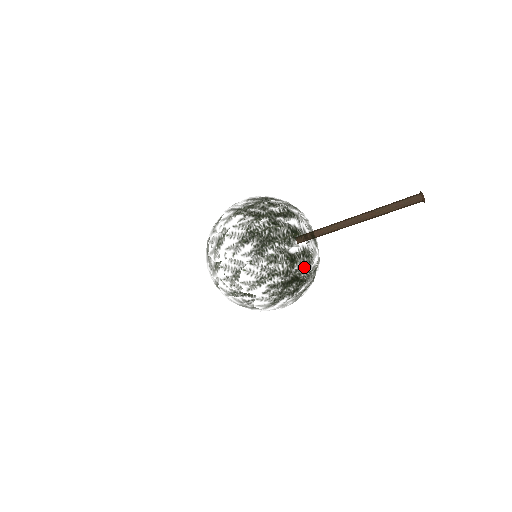
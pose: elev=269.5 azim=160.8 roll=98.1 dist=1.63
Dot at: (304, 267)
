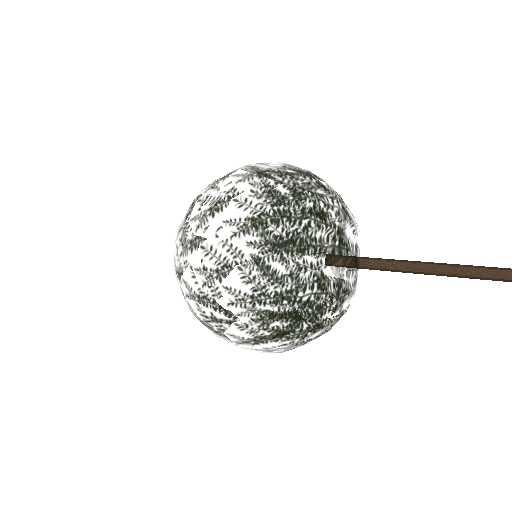
Dot at: (333, 305)
